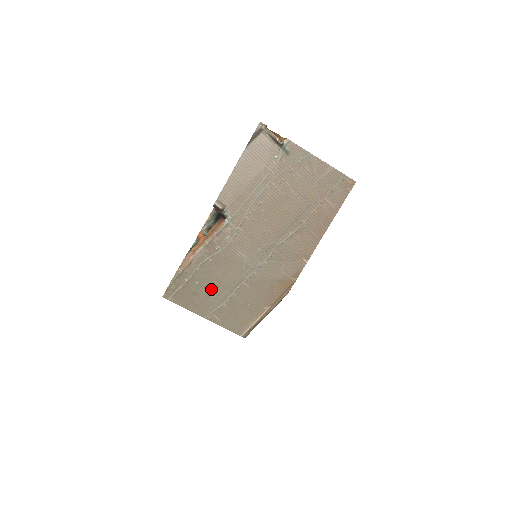
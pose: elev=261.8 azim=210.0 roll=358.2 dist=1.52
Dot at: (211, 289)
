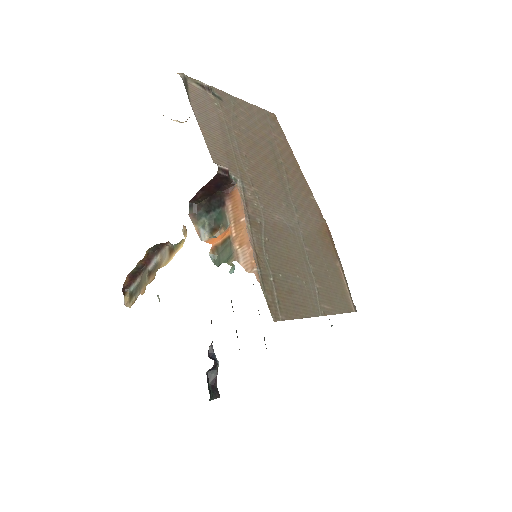
Dot at: (295, 275)
